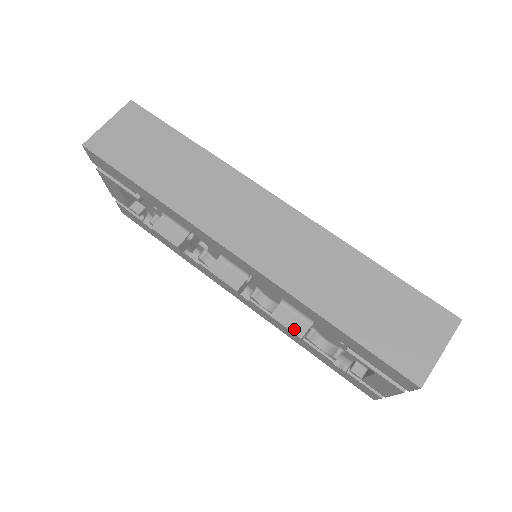
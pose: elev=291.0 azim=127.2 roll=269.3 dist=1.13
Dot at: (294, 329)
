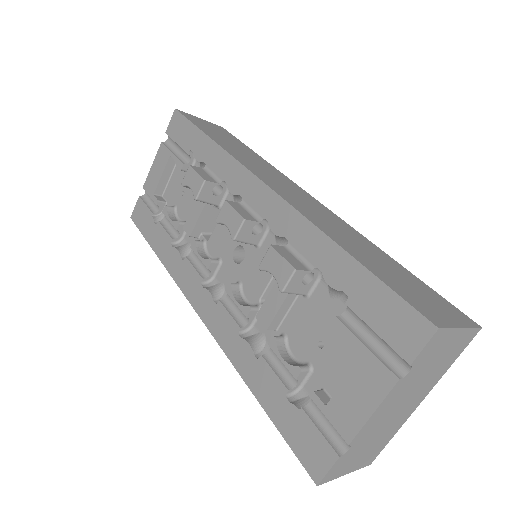
Dot at: (291, 262)
